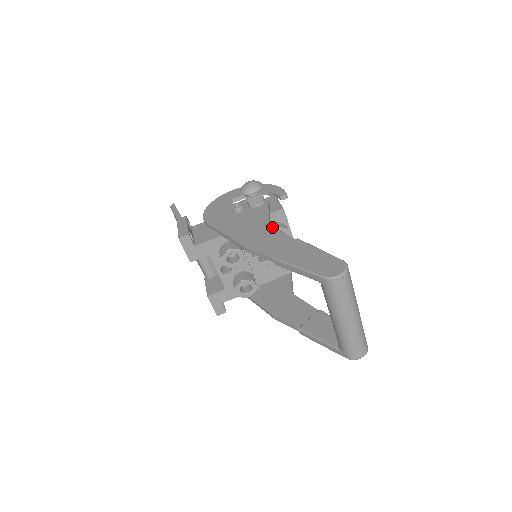
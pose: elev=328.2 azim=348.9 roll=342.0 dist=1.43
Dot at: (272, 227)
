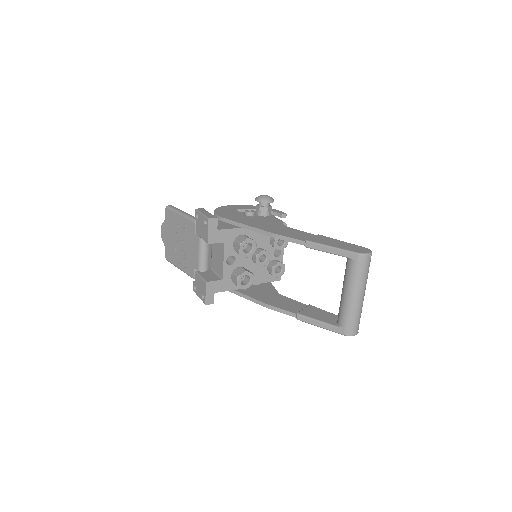
Dot at: occluded
